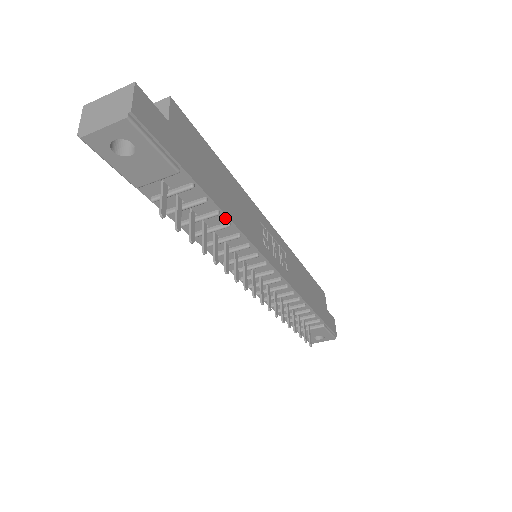
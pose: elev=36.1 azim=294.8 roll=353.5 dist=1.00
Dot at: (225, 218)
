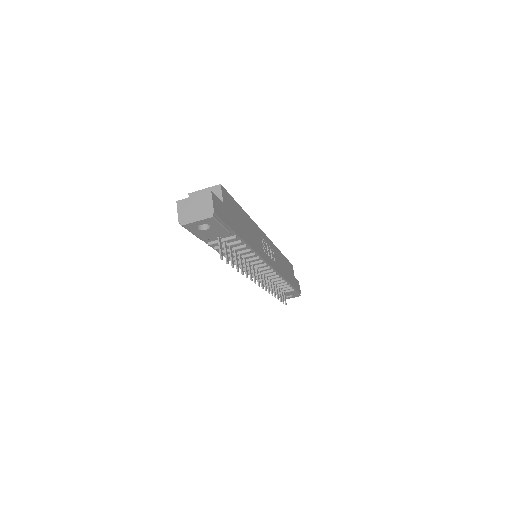
Dot at: (248, 247)
